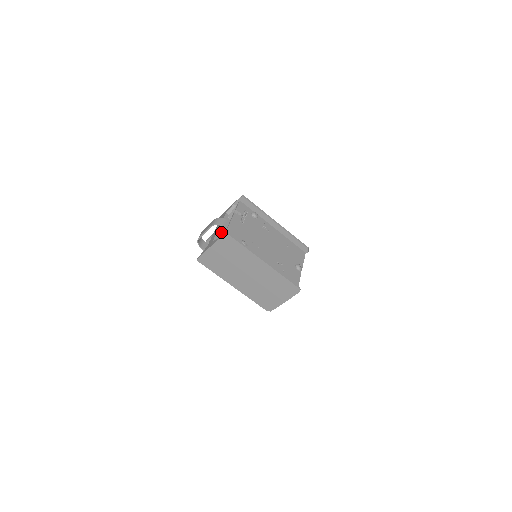
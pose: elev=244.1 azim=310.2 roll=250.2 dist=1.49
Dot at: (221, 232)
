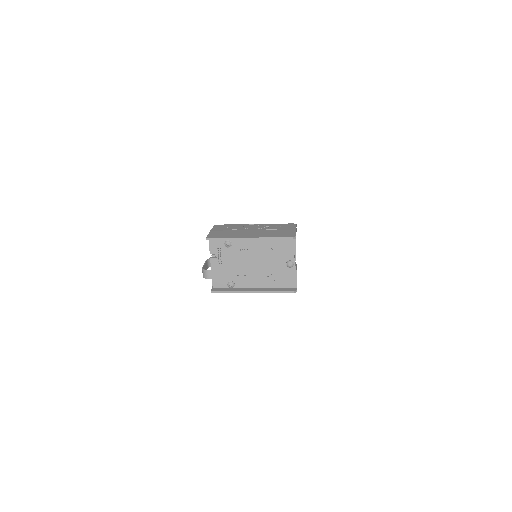
Dot at: occluded
